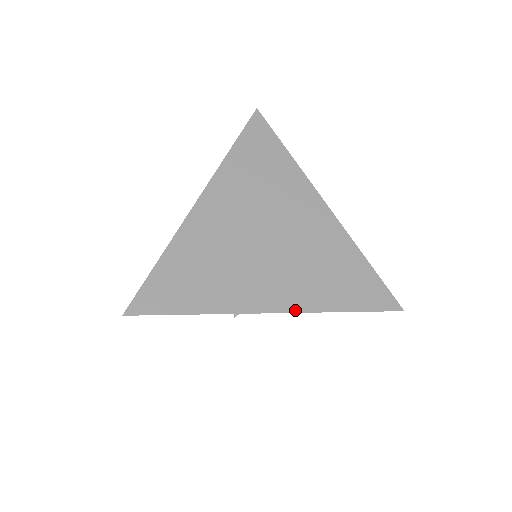
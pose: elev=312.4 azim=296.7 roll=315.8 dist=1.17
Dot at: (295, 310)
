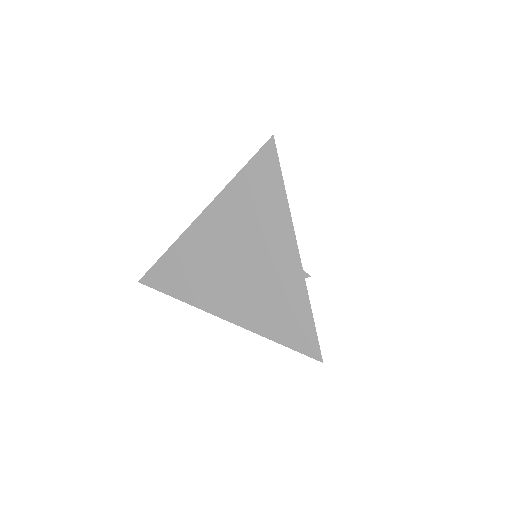
Dot at: (239, 324)
